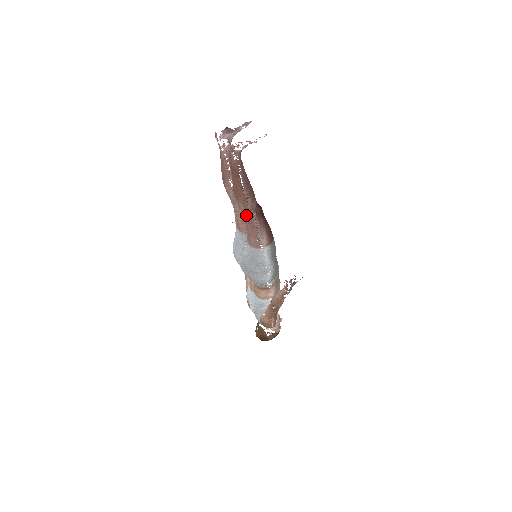
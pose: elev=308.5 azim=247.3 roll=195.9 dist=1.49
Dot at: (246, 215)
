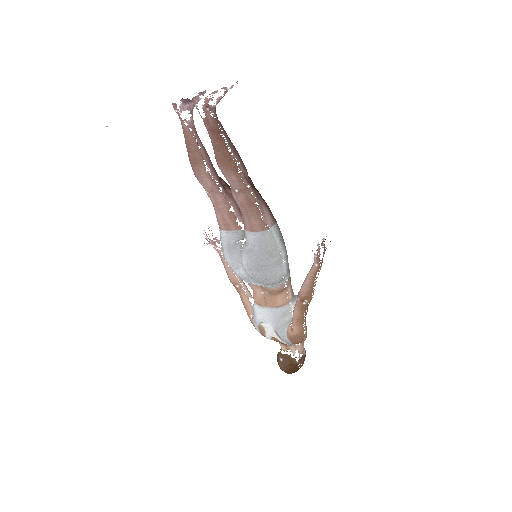
Dot at: (241, 189)
